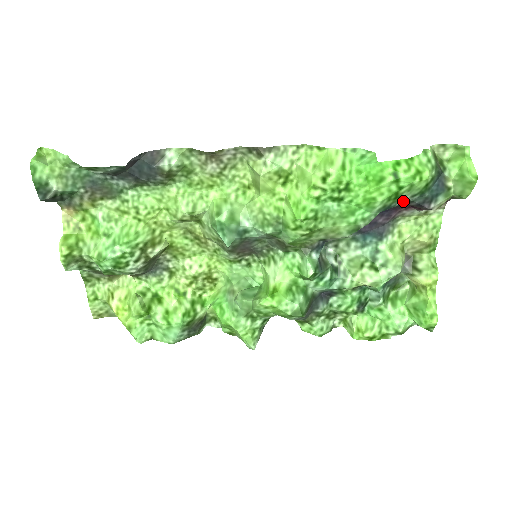
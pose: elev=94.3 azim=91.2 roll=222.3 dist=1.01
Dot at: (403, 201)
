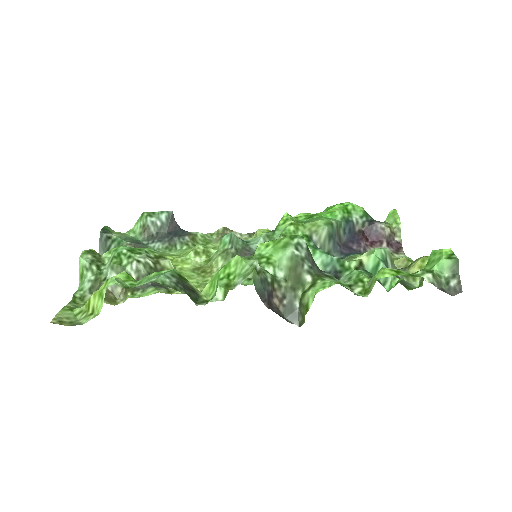
Dot at: (356, 220)
